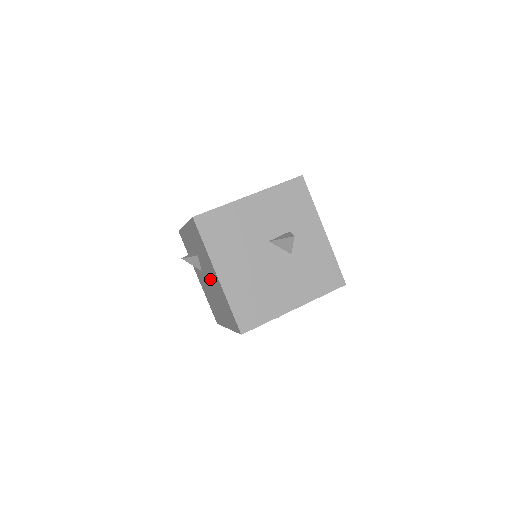
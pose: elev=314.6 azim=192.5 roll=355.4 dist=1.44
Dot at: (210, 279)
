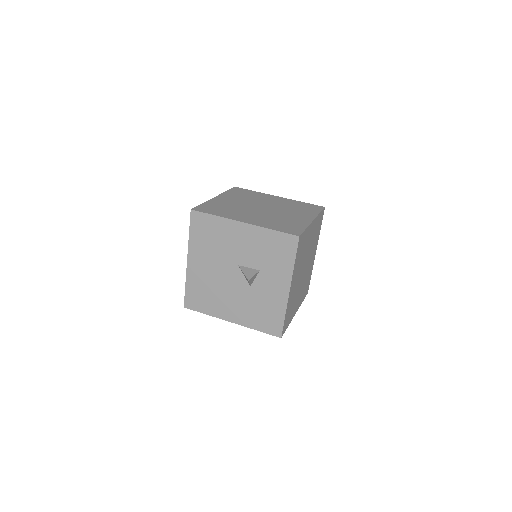
Dot at: occluded
